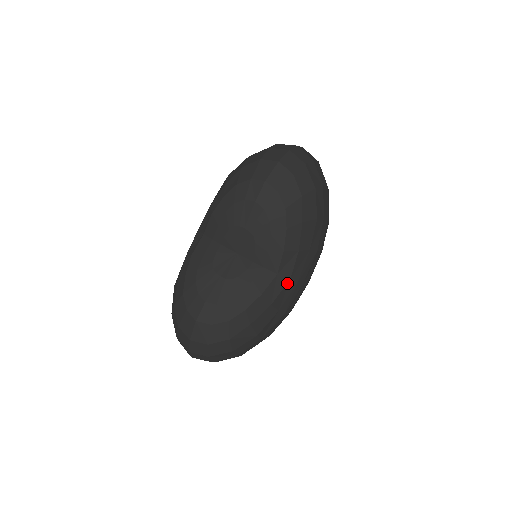
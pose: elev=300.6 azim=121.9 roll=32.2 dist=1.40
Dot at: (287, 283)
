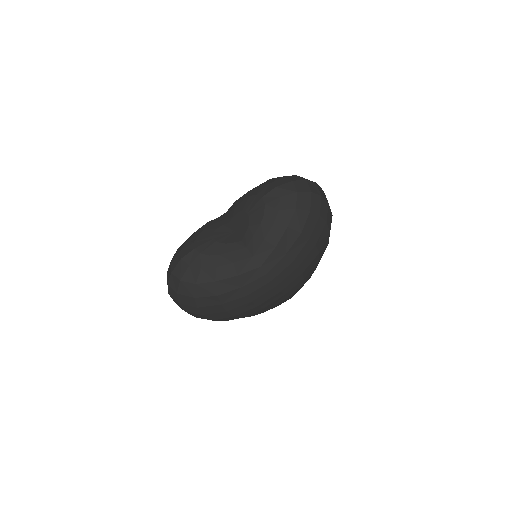
Dot at: (257, 268)
